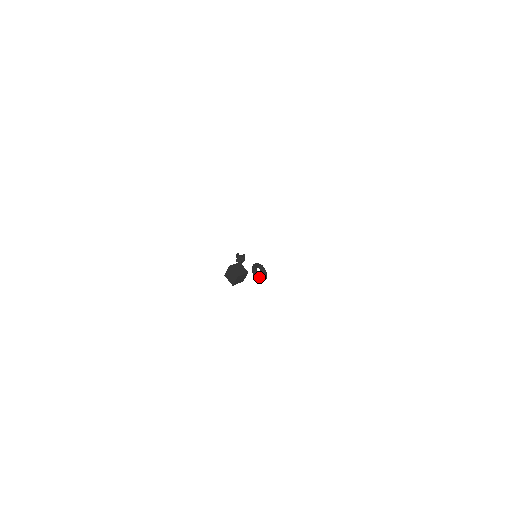
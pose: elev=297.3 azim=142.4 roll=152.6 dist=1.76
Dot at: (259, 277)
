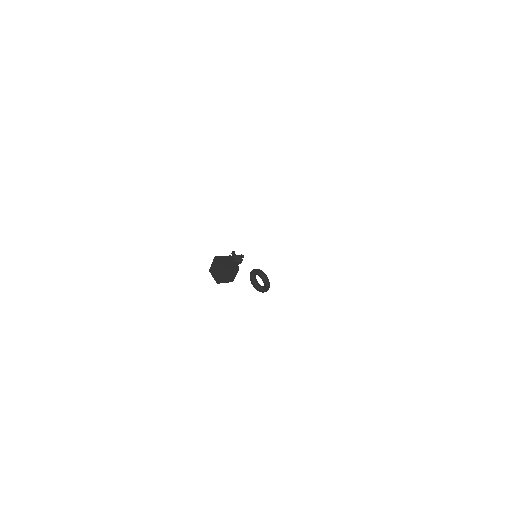
Dot at: (257, 285)
